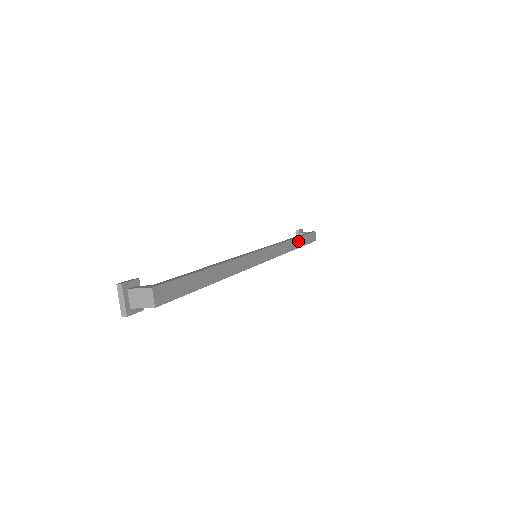
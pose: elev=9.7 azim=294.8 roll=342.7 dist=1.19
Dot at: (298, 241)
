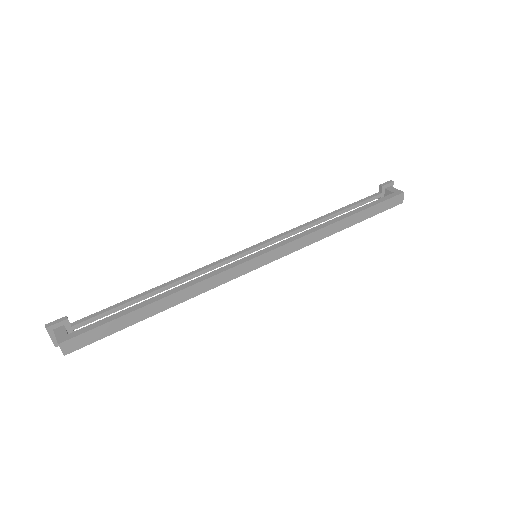
Dot at: (350, 220)
